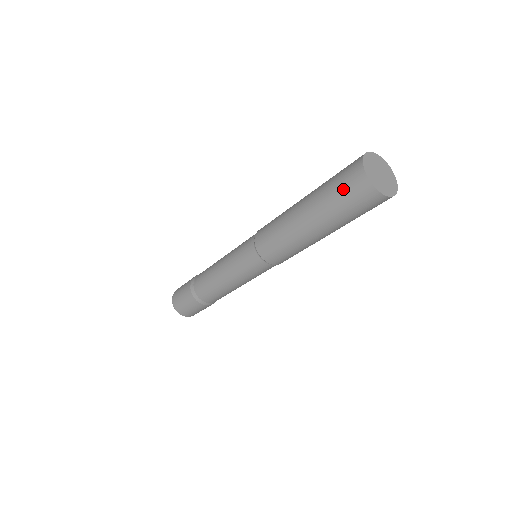
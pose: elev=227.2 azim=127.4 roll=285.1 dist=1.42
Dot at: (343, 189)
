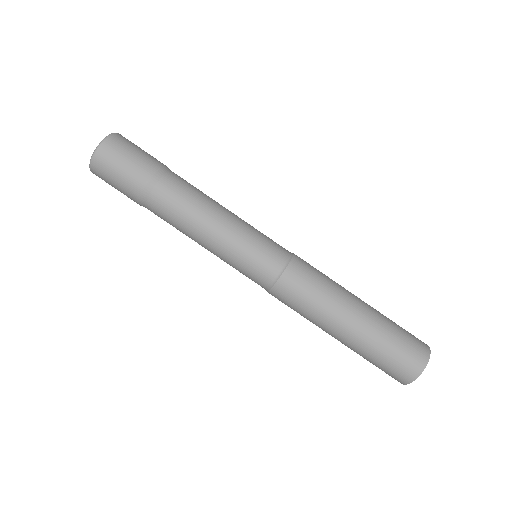
Dot at: (390, 366)
